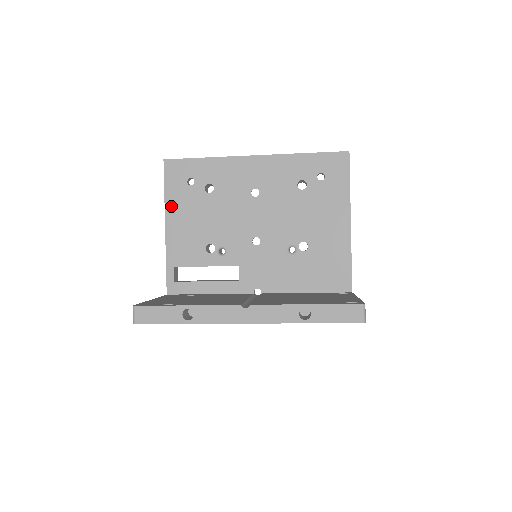
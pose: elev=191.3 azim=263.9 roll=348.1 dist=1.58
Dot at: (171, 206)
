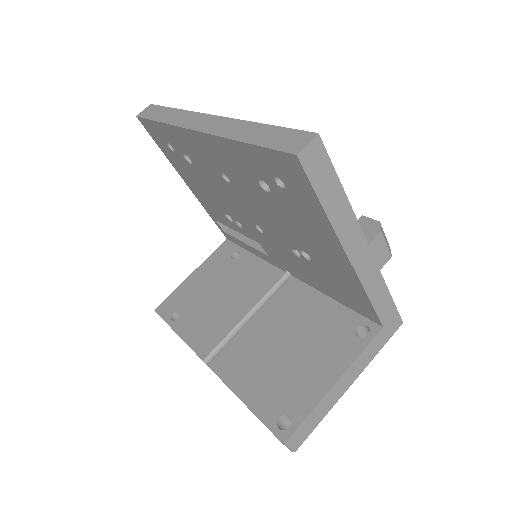
Dot at: (176, 167)
